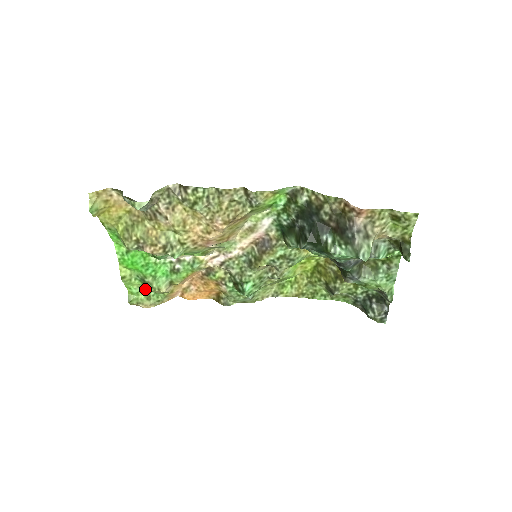
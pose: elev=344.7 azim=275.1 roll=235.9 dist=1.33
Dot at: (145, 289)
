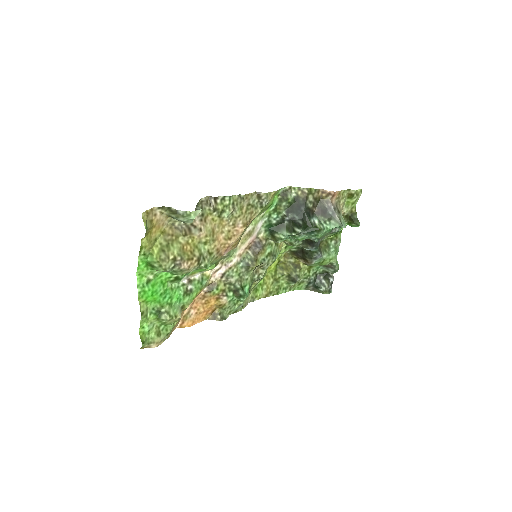
Dot at: (155, 325)
